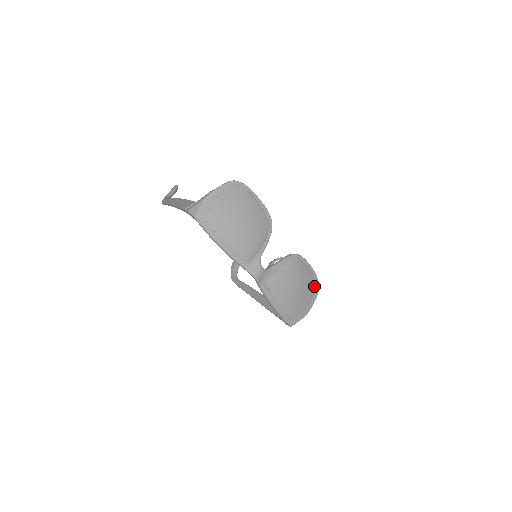
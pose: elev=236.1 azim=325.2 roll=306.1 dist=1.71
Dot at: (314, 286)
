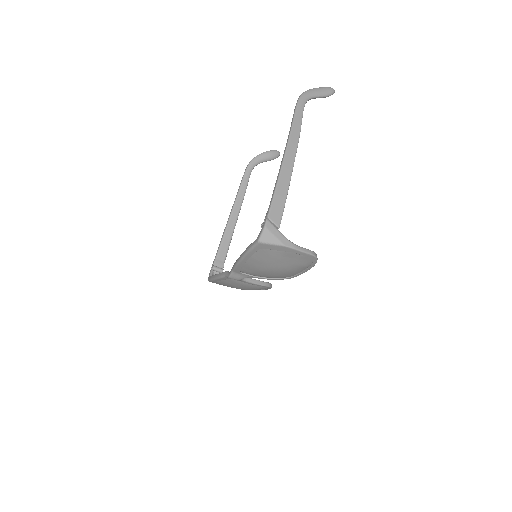
Dot at: occluded
